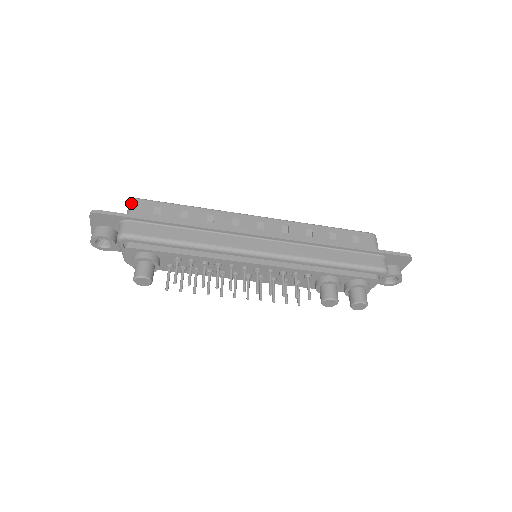
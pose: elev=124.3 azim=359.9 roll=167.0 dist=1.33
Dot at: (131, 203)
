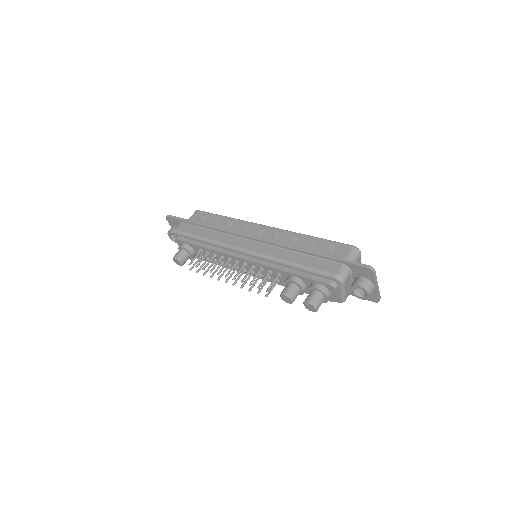
Dot at: (194, 213)
